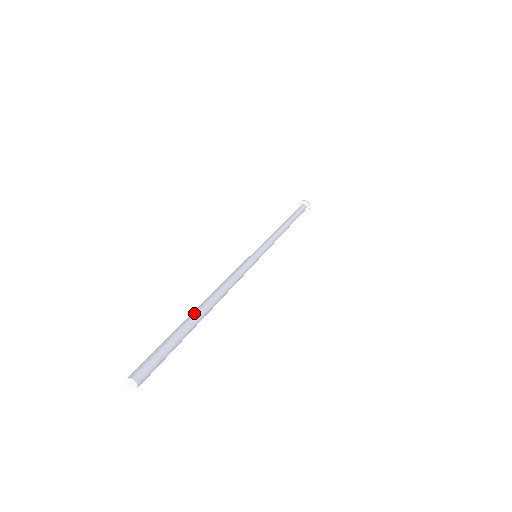
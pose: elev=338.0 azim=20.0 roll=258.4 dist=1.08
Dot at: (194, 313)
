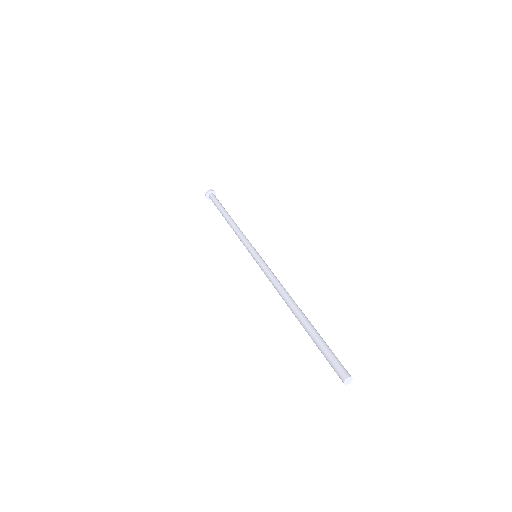
Dot at: (304, 319)
